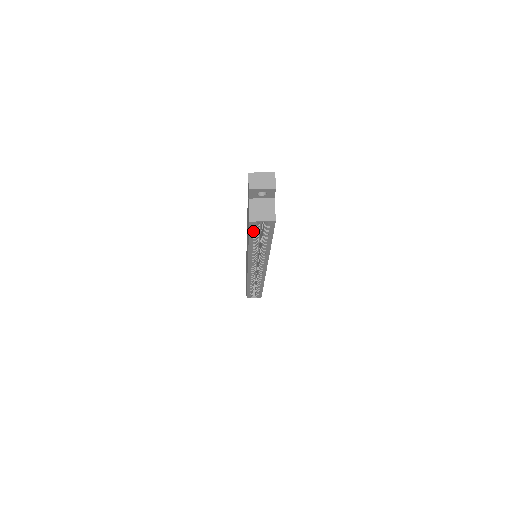
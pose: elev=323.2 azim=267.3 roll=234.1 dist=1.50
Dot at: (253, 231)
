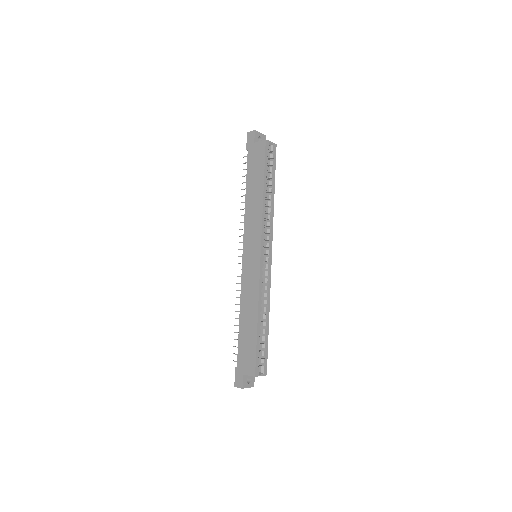
Dot at: occluded
